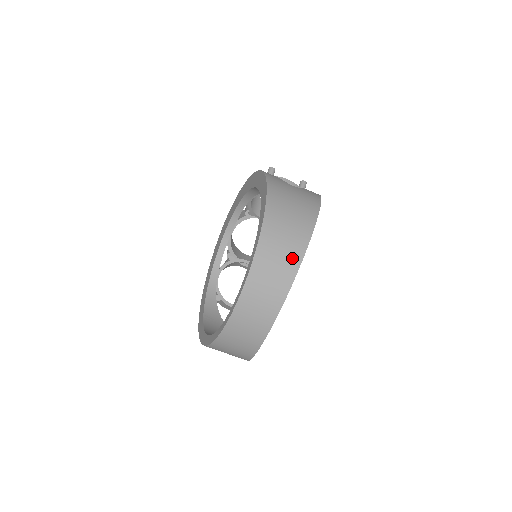
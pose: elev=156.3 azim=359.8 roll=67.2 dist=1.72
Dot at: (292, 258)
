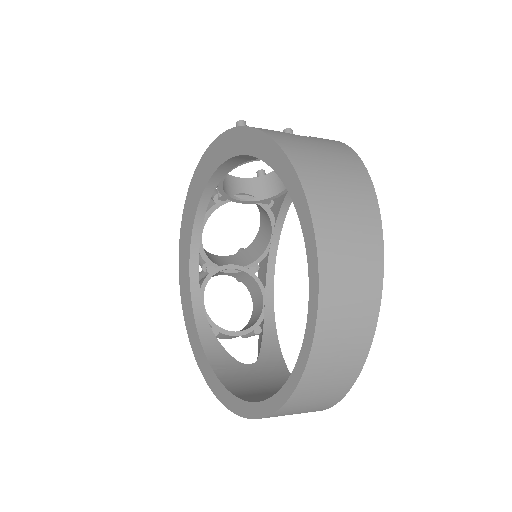
Dot at: (369, 247)
